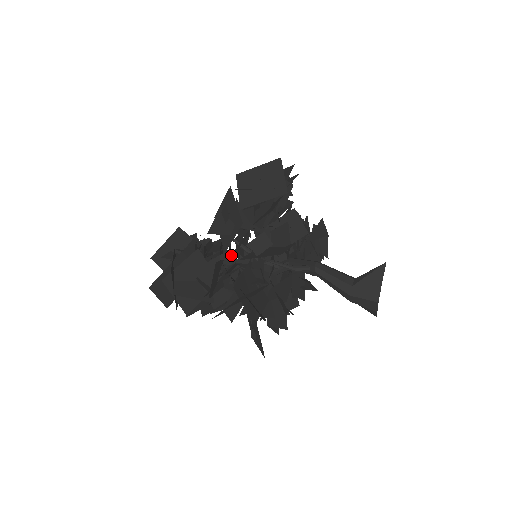
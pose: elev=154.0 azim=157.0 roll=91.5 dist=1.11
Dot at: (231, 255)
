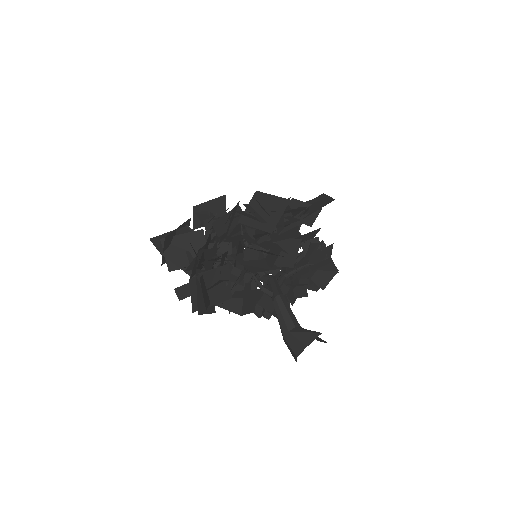
Dot at: (229, 247)
